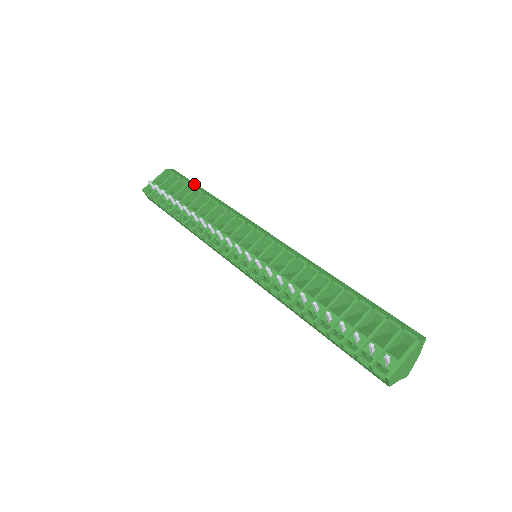
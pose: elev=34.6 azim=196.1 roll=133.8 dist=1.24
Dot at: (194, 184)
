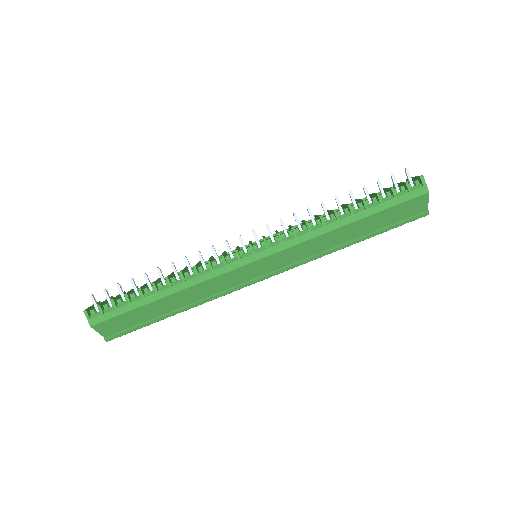
Dot at: occluded
